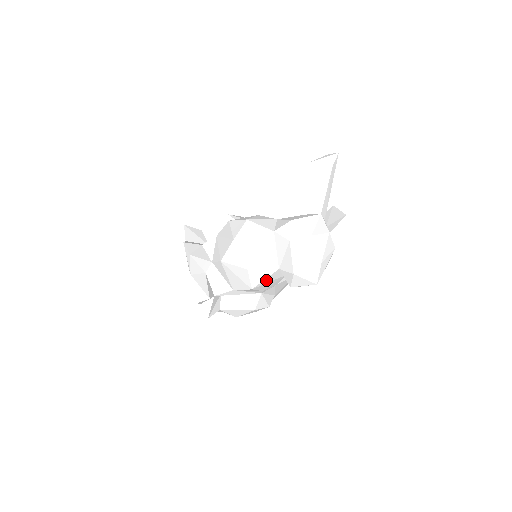
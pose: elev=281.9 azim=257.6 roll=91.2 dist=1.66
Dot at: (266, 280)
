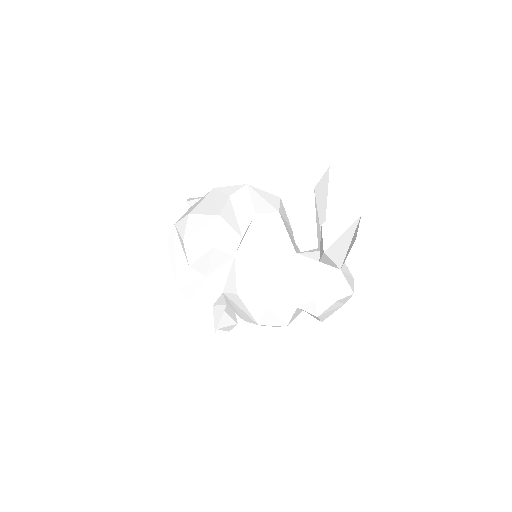
Dot at: occluded
